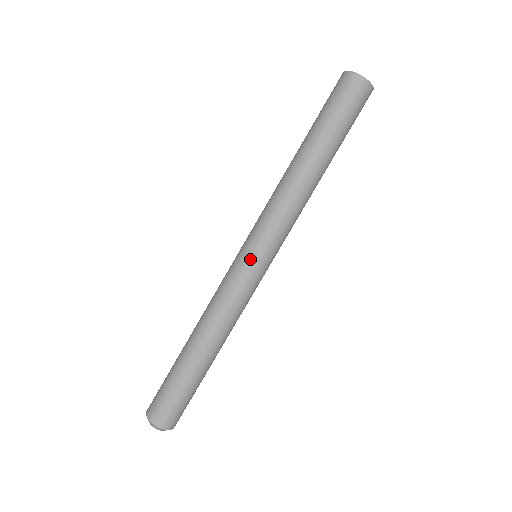
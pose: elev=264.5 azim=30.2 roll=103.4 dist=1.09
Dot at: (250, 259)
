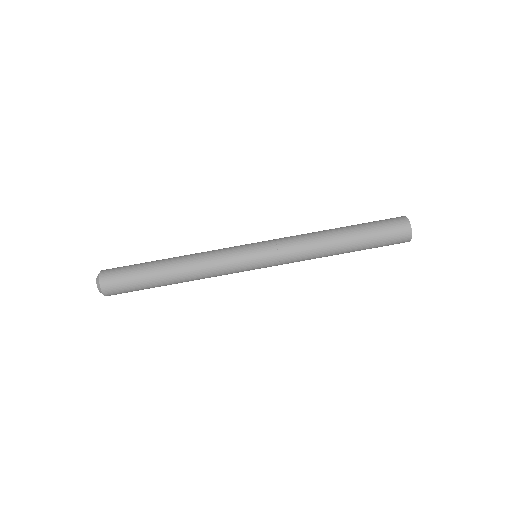
Dot at: (251, 245)
